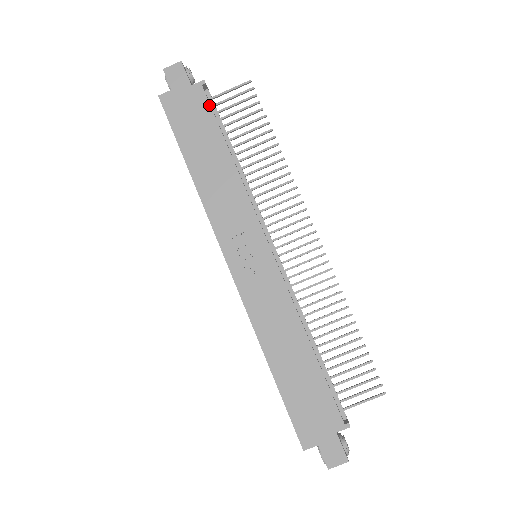
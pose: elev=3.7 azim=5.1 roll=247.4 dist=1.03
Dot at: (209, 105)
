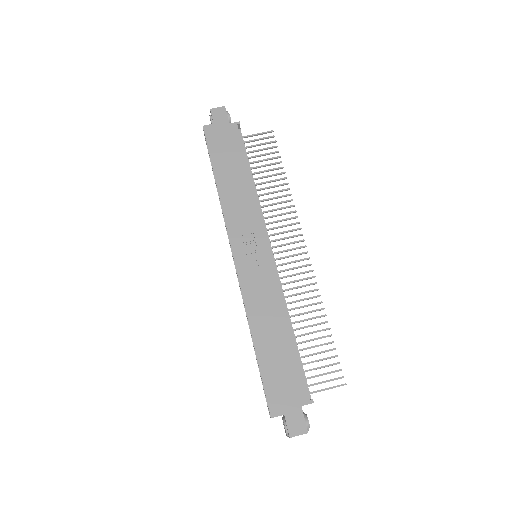
Dot at: (240, 139)
